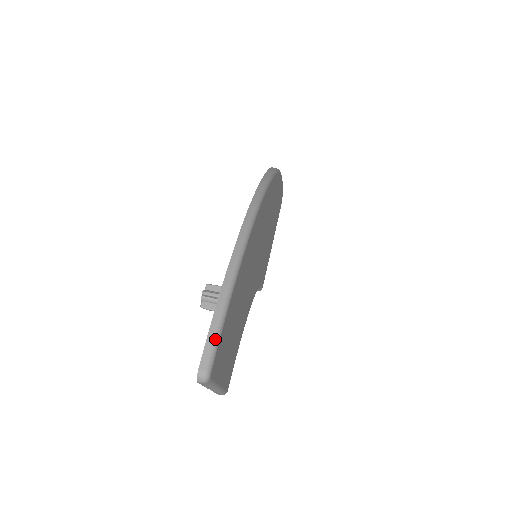
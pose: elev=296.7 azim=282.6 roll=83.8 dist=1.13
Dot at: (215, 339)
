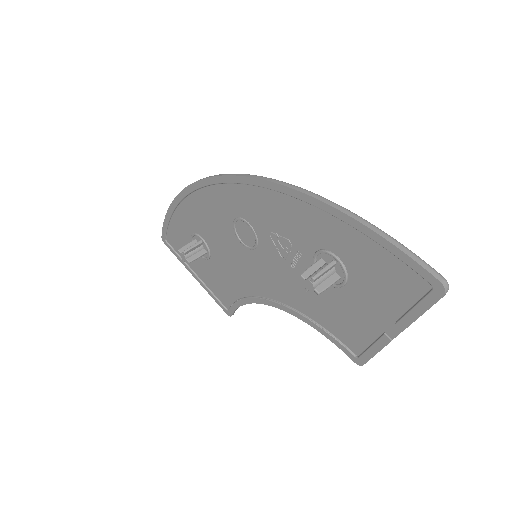
Dot at: (418, 257)
